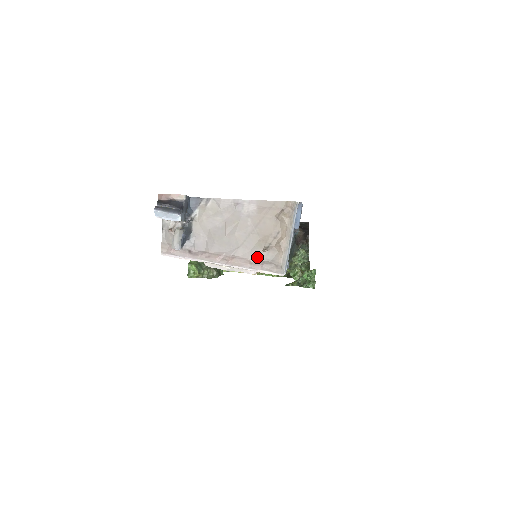
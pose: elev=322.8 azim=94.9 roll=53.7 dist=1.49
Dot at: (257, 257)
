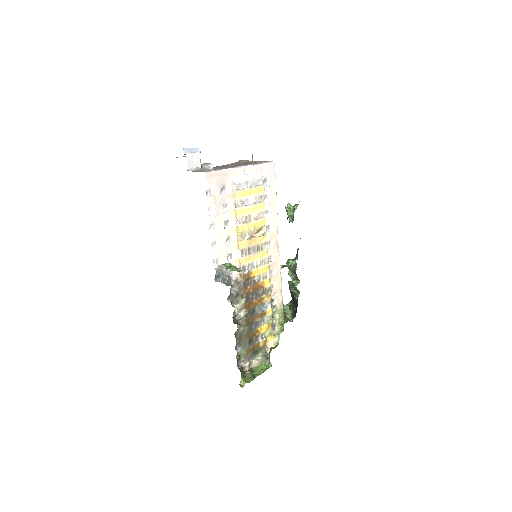
Dot at: occluded
